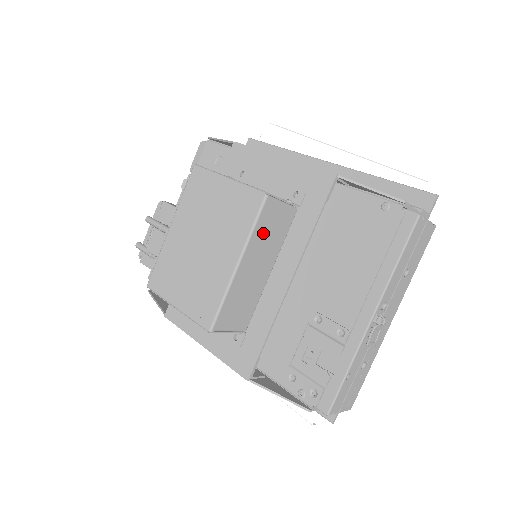
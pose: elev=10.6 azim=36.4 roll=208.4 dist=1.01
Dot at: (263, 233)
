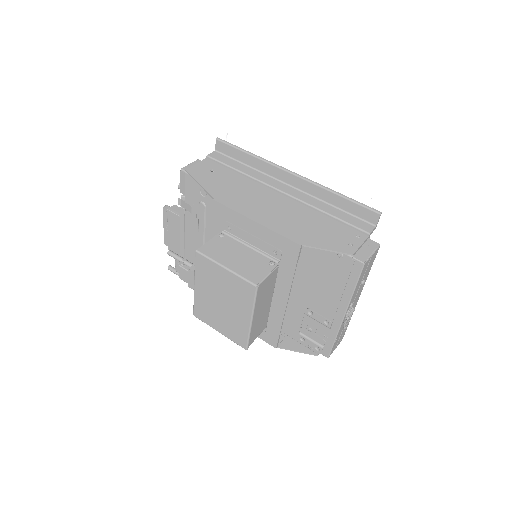
Dot at: (261, 297)
